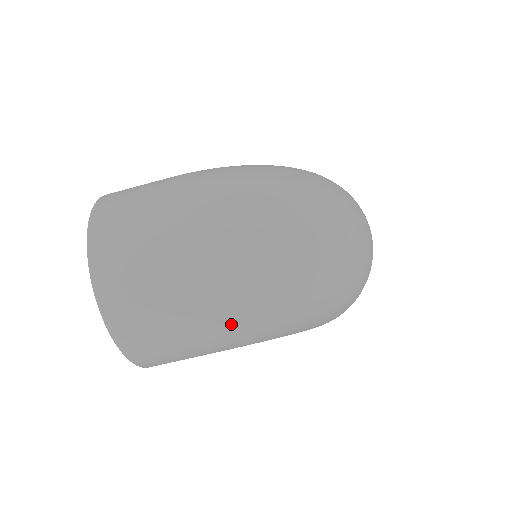
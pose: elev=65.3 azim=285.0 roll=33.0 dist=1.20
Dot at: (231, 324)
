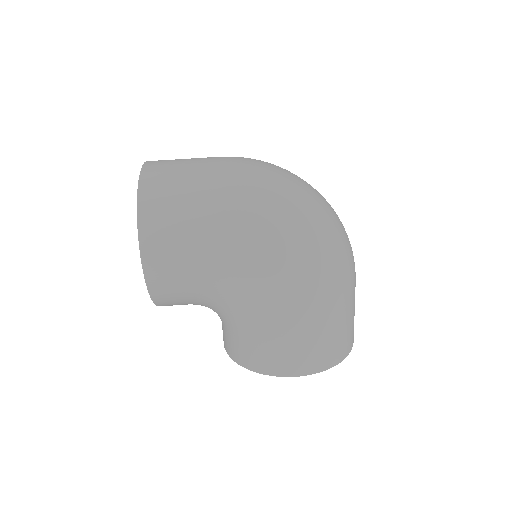
Dot at: (233, 198)
